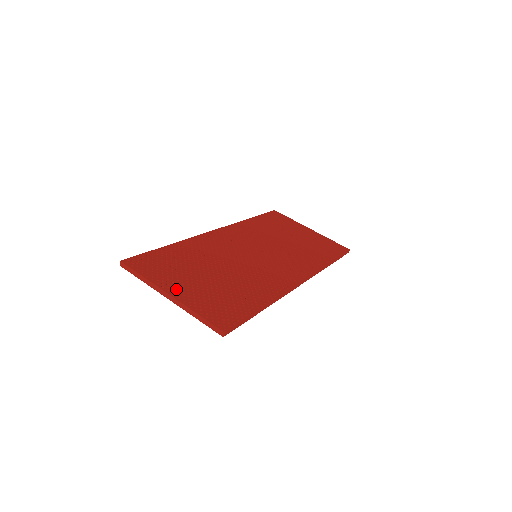
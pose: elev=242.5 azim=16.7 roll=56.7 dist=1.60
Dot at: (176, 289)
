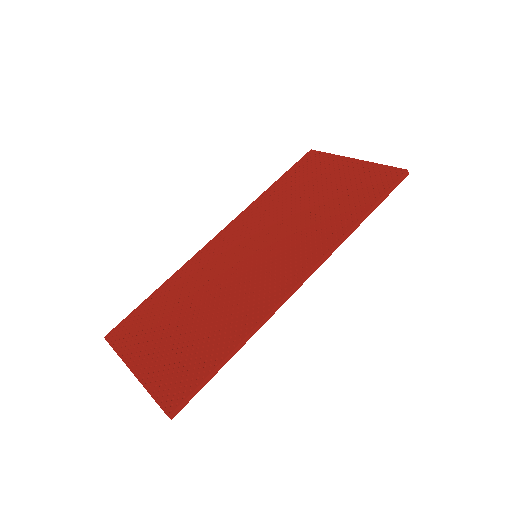
Dot at: (141, 361)
